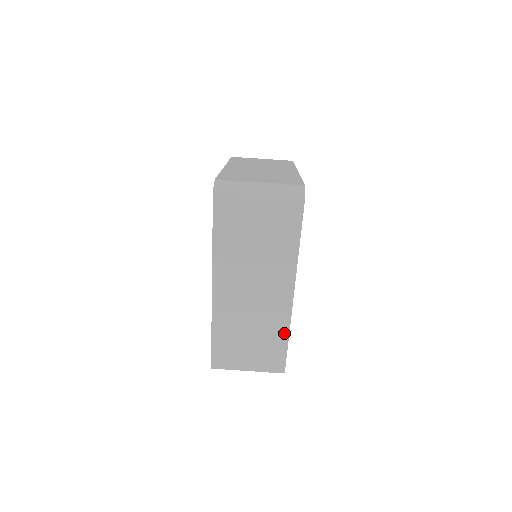
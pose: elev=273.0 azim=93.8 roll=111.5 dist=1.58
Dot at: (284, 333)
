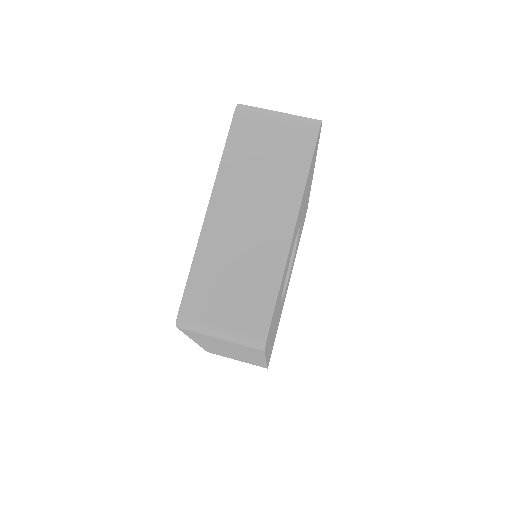
Dot at: (275, 279)
